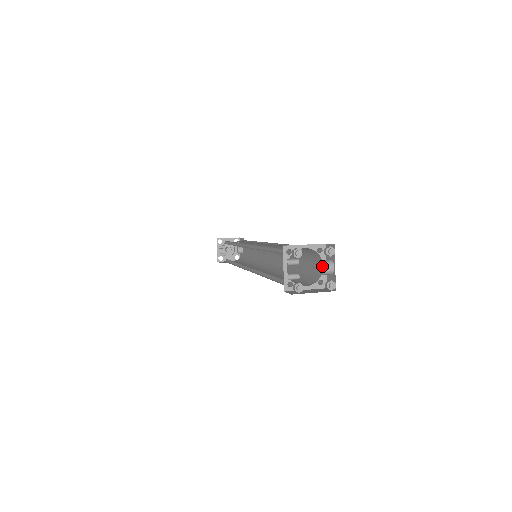
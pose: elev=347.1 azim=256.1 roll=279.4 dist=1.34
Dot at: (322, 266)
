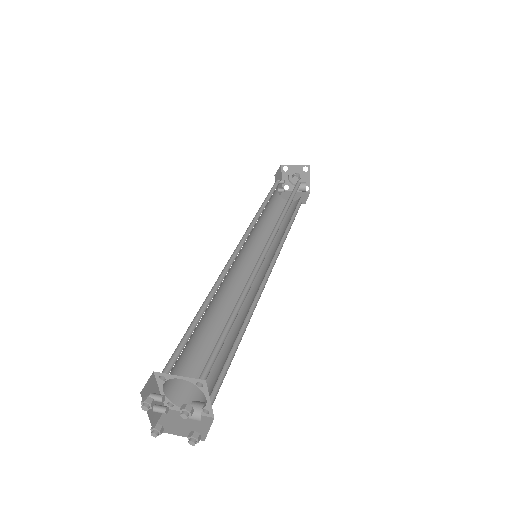
Dot at: occluded
